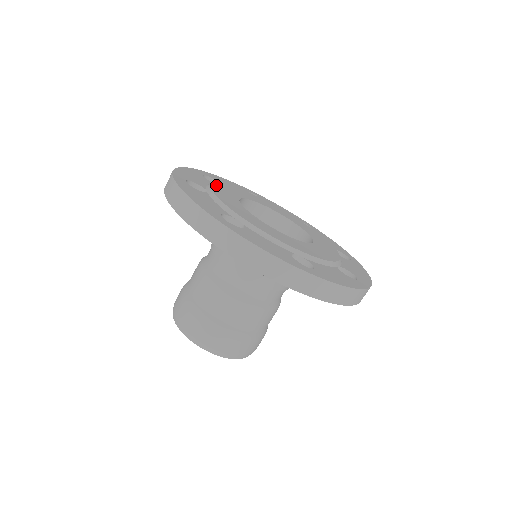
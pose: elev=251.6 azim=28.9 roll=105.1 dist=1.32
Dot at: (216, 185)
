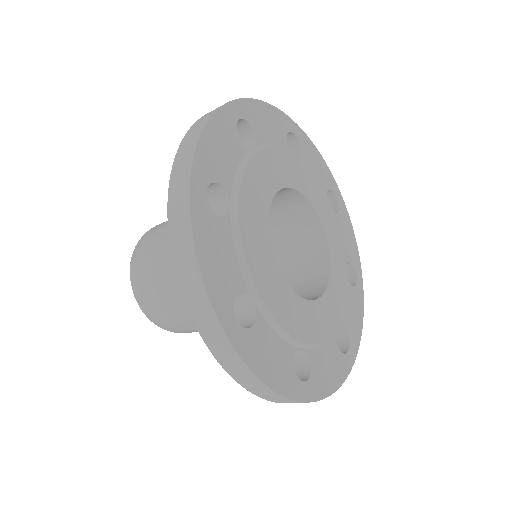
Dot at: (280, 152)
